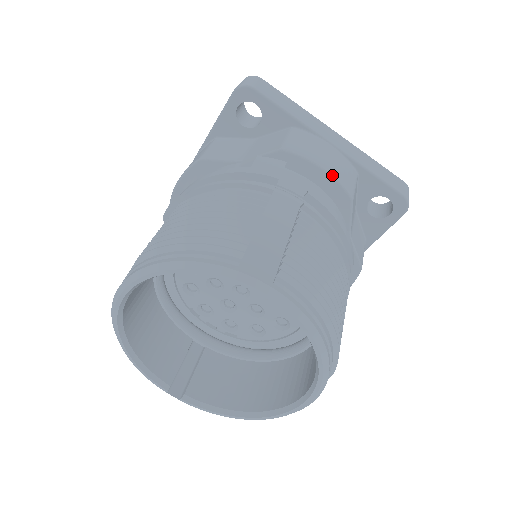
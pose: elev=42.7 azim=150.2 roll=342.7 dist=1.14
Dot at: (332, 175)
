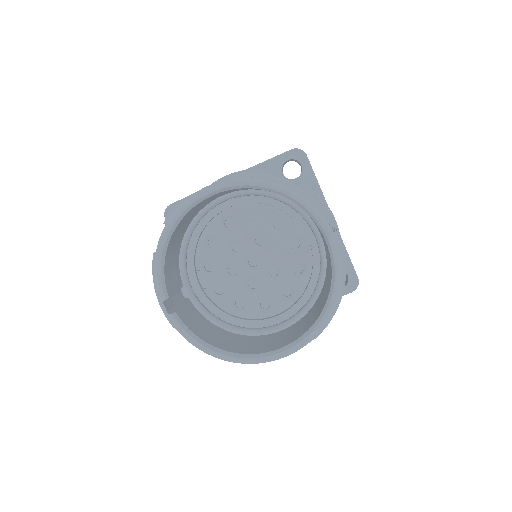
Dot at: (338, 228)
